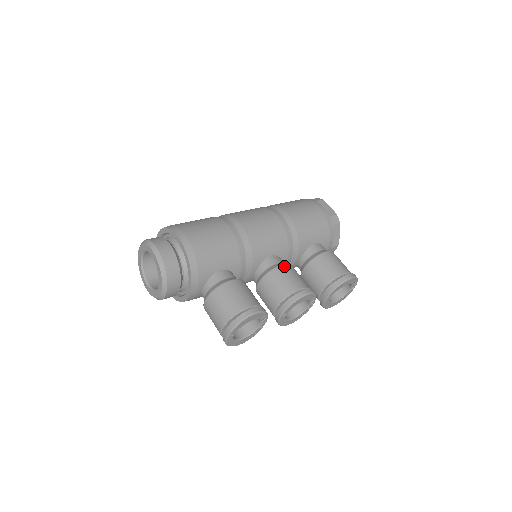
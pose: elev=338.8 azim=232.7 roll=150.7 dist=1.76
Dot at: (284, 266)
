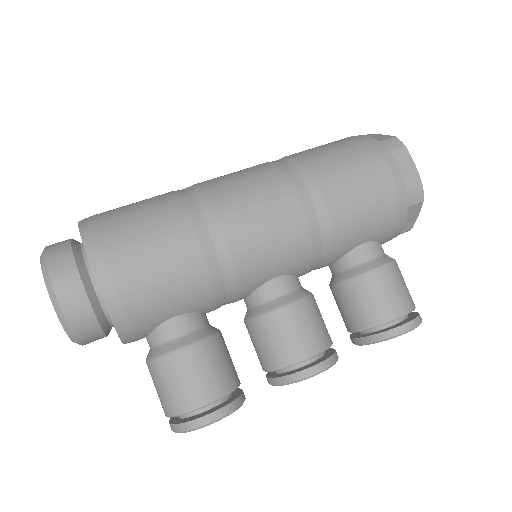
Dot at: (292, 307)
